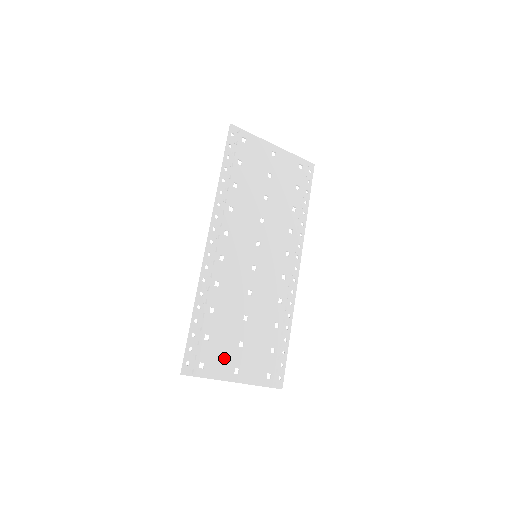
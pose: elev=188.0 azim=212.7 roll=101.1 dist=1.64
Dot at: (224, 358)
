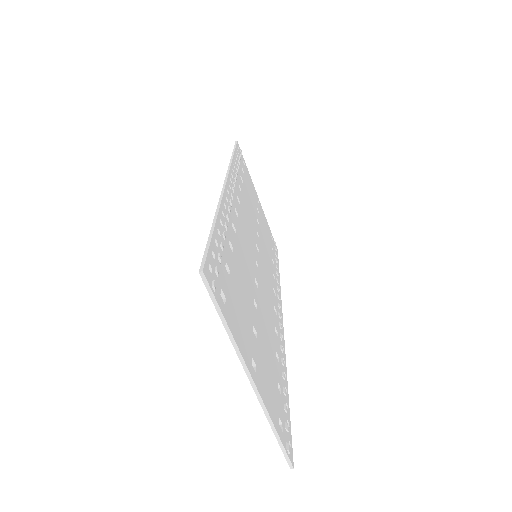
Dot at: (242, 324)
